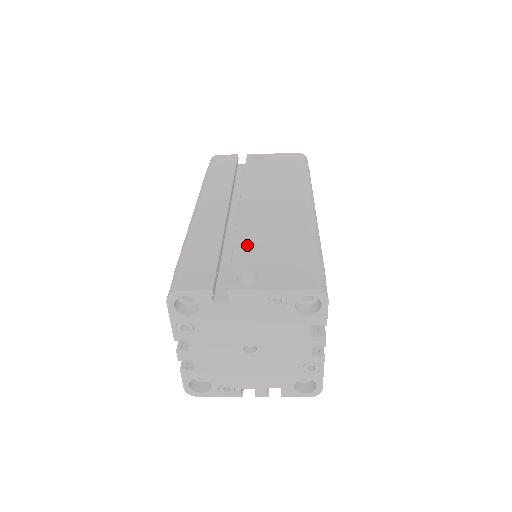
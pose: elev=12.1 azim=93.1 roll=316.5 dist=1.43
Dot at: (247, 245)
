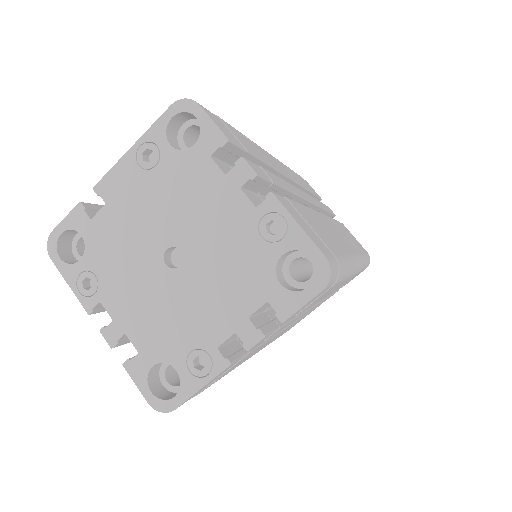
Dot at: occluded
